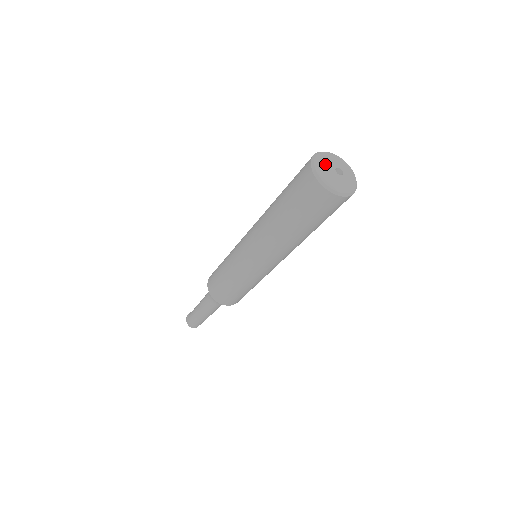
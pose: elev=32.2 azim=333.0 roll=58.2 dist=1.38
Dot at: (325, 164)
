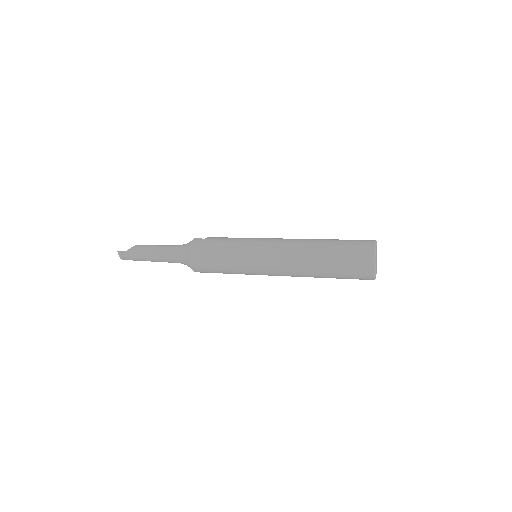
Dot at: occluded
